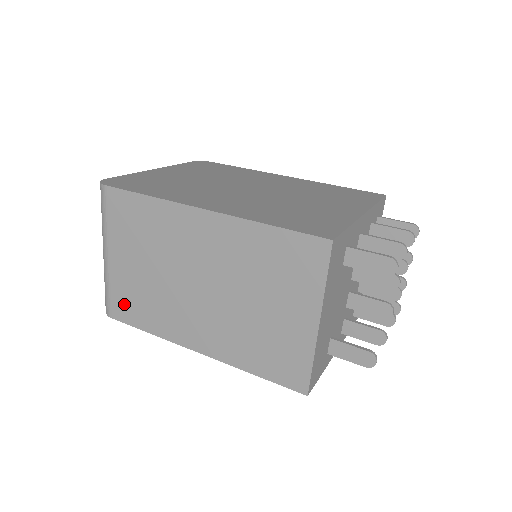
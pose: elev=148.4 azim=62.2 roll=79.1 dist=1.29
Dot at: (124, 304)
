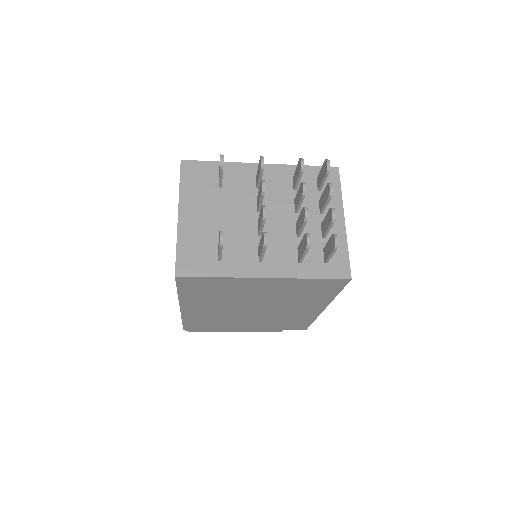
Dot at: occluded
